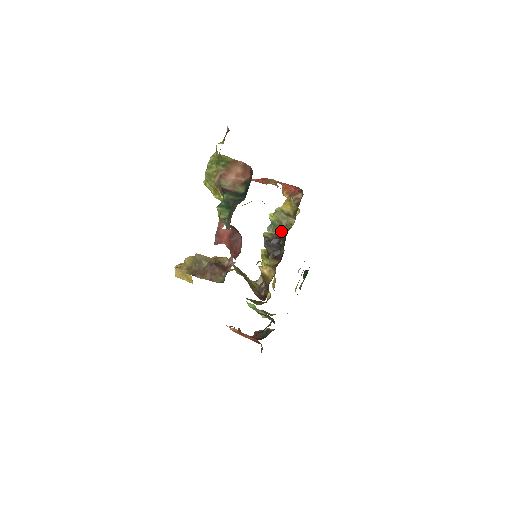
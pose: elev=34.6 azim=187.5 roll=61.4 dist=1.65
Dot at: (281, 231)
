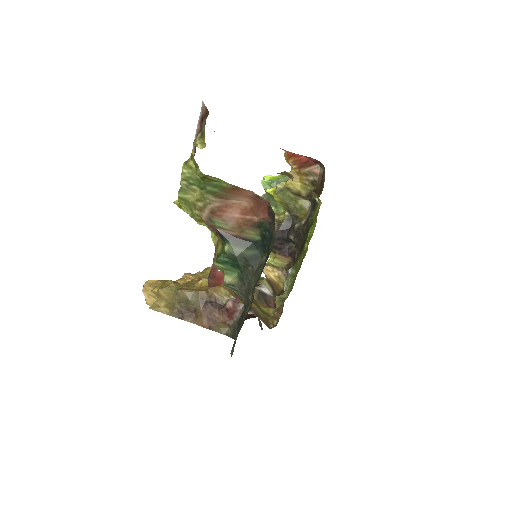
Dot at: (288, 217)
